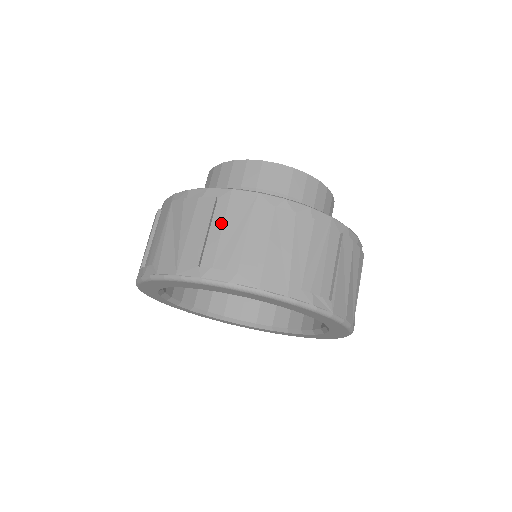
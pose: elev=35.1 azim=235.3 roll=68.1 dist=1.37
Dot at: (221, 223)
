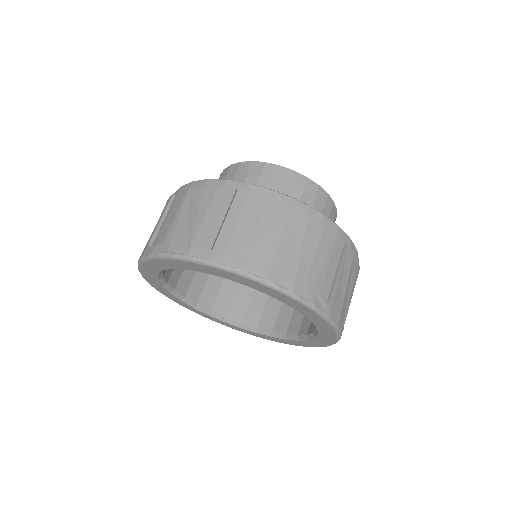
Dot at: (238, 213)
